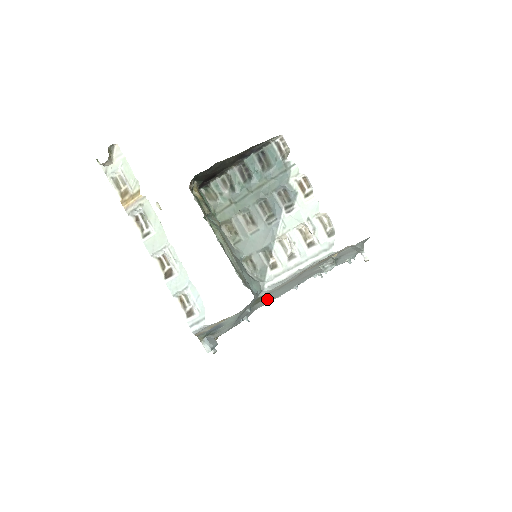
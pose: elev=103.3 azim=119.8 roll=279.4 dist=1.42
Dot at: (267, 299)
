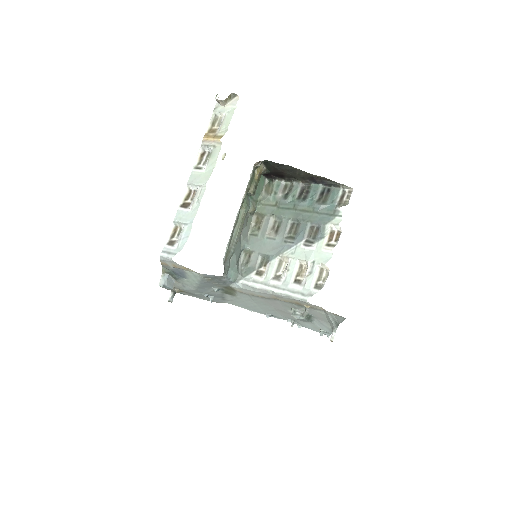
Dot at: (239, 300)
